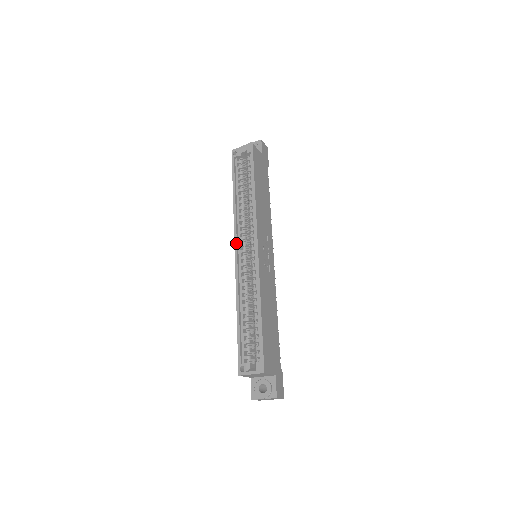
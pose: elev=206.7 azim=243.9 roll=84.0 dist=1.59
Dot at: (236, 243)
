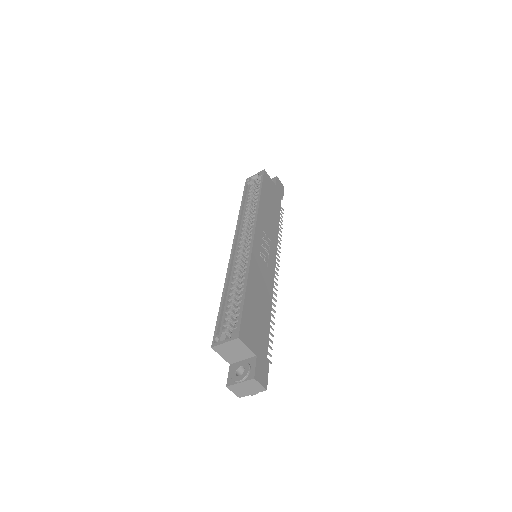
Dot at: (235, 239)
